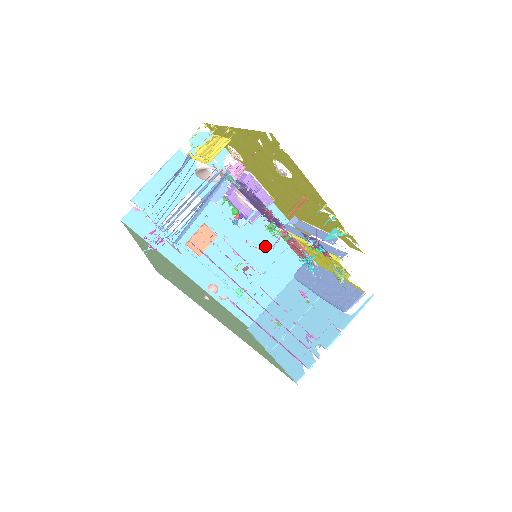
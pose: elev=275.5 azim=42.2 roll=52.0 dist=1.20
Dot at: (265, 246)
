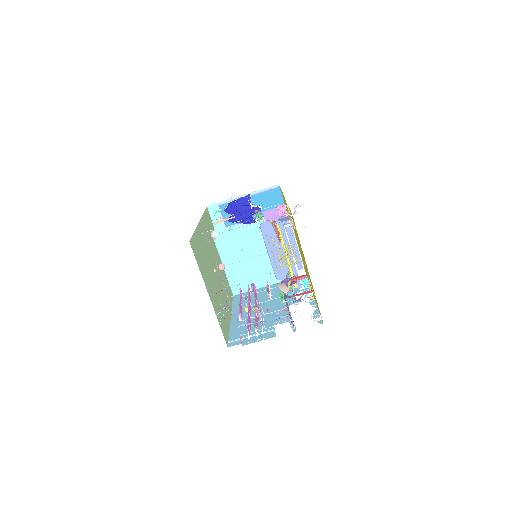
Dot at: occluded
